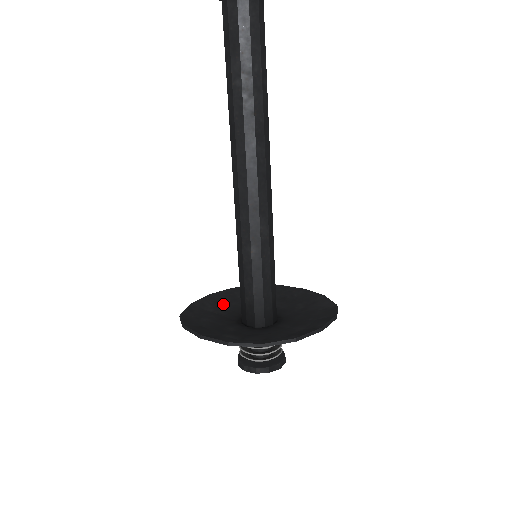
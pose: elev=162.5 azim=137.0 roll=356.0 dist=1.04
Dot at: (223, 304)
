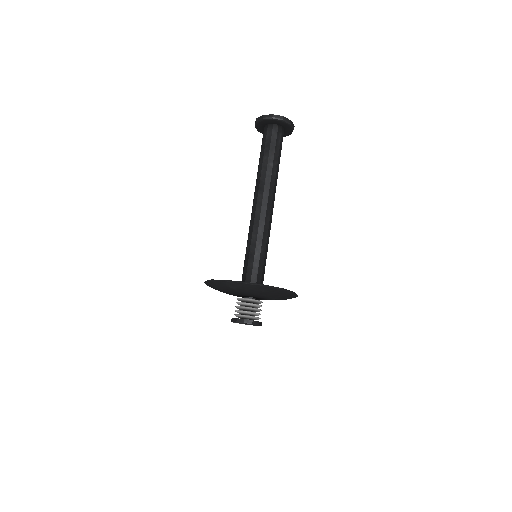
Dot at: occluded
